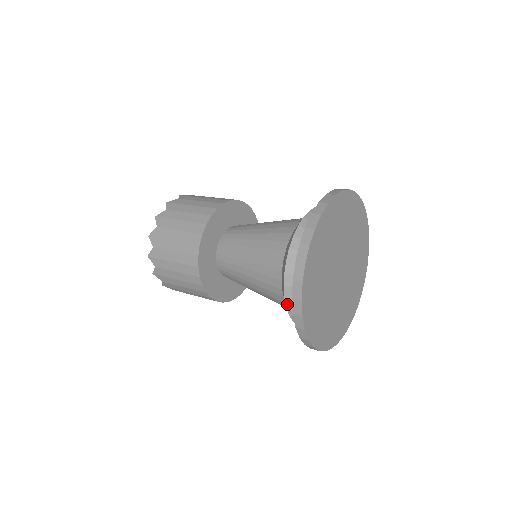
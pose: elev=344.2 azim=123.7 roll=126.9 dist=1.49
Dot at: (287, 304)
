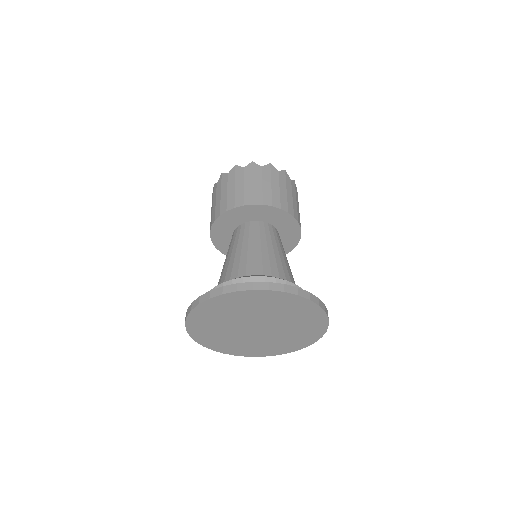
Dot at: occluded
